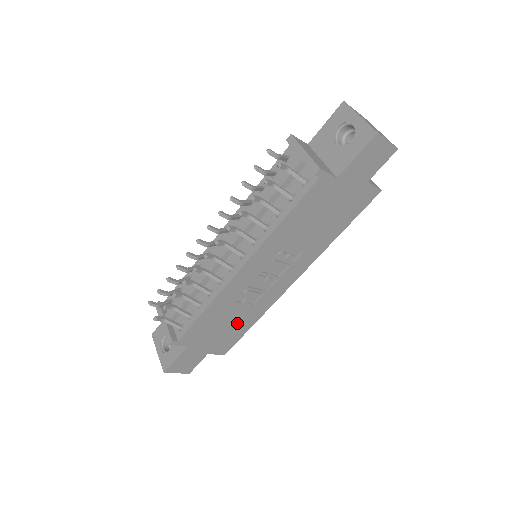
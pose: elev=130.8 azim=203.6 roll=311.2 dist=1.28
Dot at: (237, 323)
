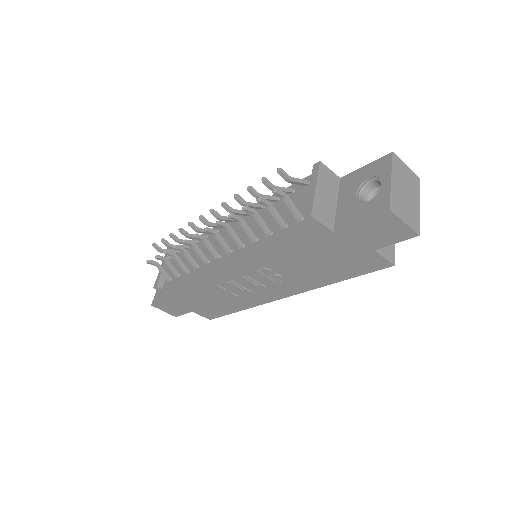
Dot at: (221, 302)
